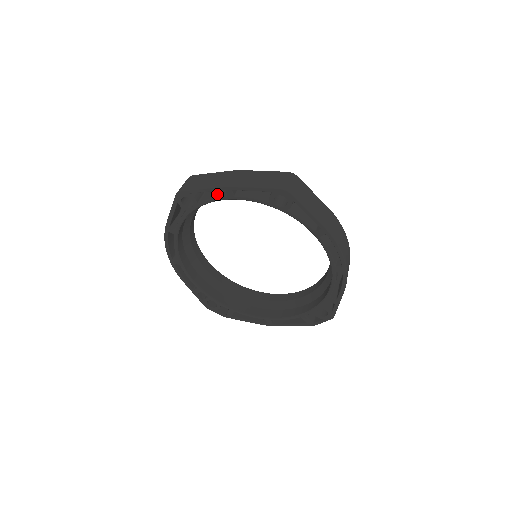
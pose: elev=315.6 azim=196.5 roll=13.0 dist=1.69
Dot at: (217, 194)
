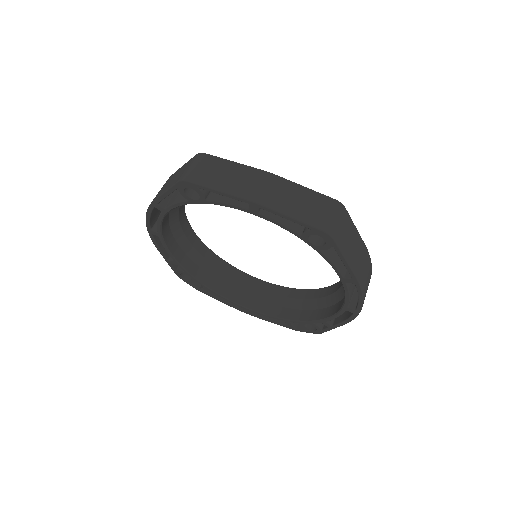
Dot at: occluded
